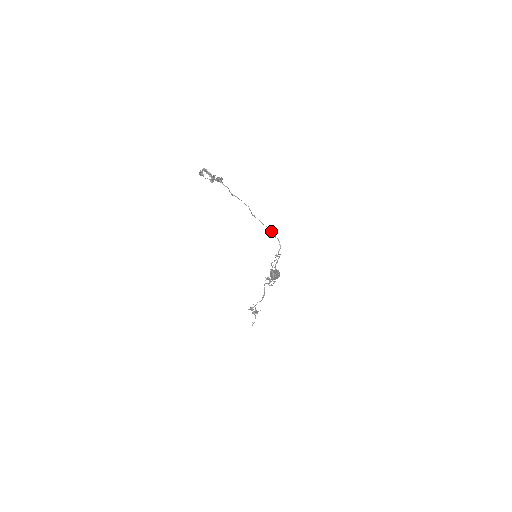
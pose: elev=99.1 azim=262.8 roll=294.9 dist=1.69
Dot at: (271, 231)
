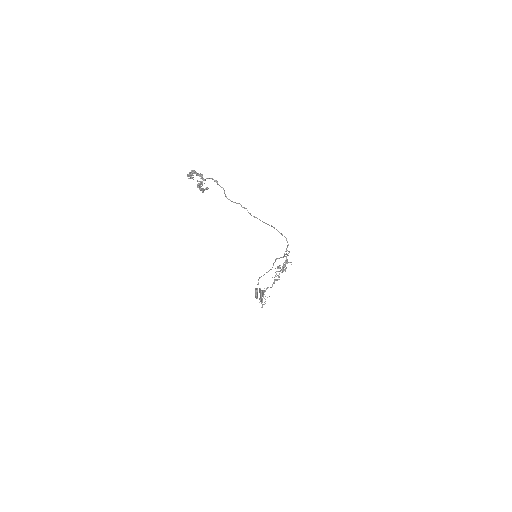
Dot at: (277, 230)
